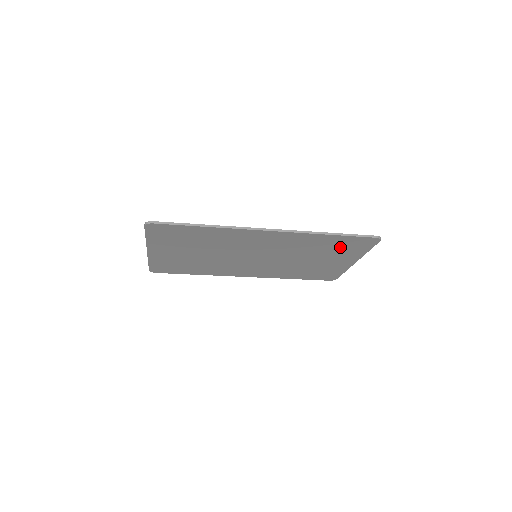
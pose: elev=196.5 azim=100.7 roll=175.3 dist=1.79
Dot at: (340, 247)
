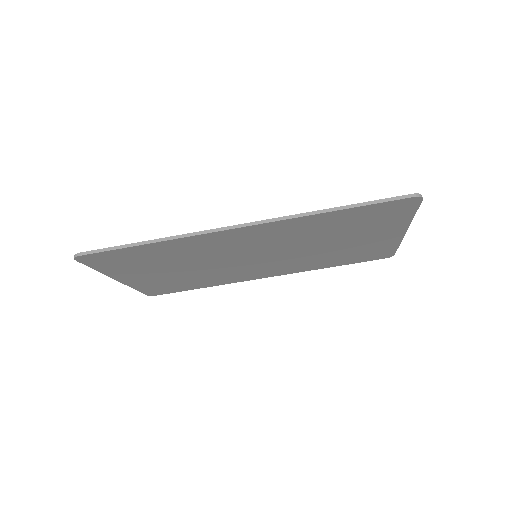
Dot at: (364, 221)
